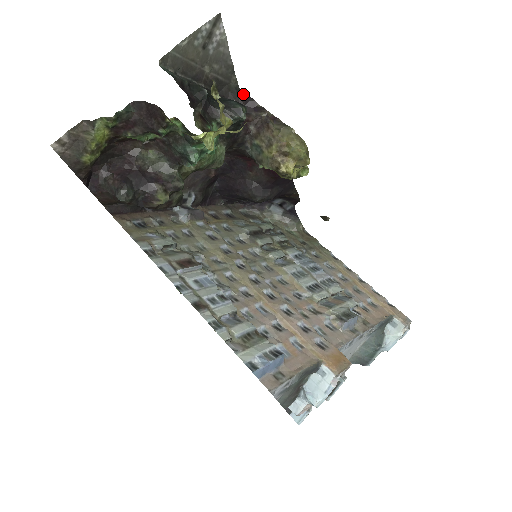
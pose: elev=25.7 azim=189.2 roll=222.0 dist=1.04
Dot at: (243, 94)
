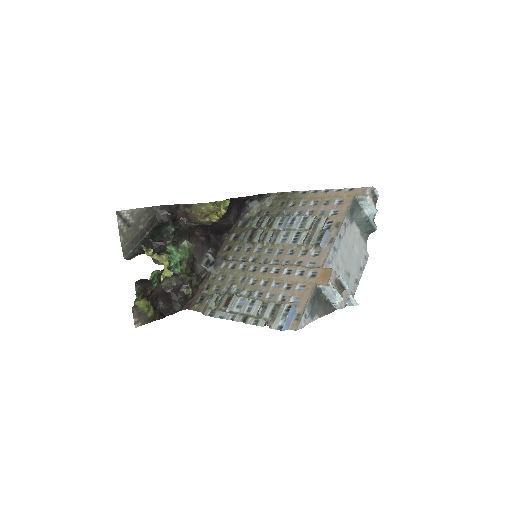
Dot at: (166, 206)
